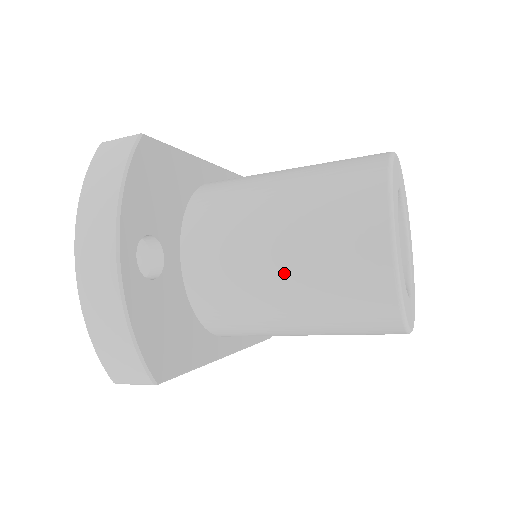
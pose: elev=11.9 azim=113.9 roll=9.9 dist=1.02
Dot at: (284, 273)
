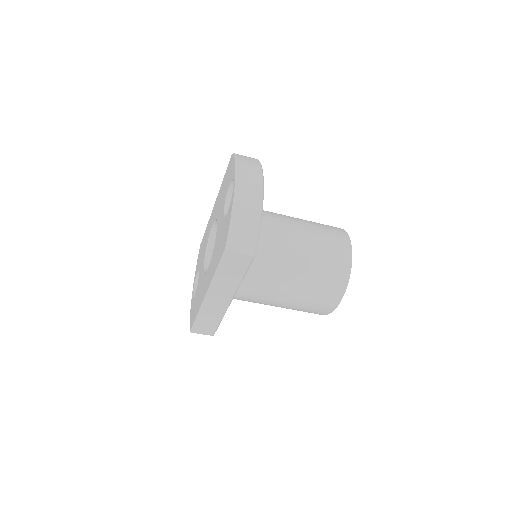
Dot at: (304, 245)
